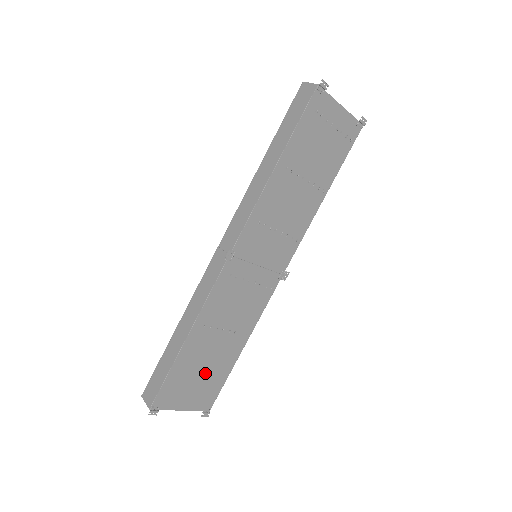
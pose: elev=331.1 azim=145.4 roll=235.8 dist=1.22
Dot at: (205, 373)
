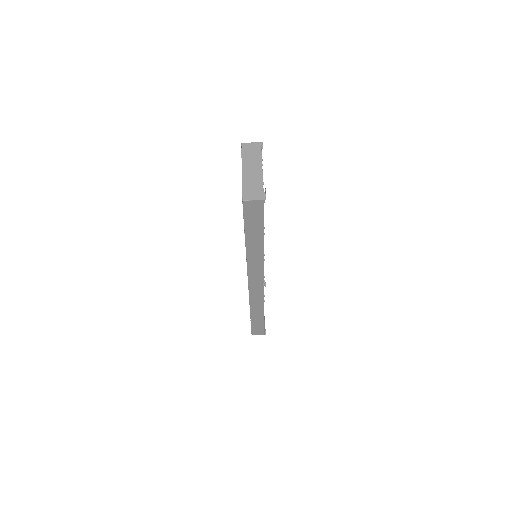
Dot at: occluded
